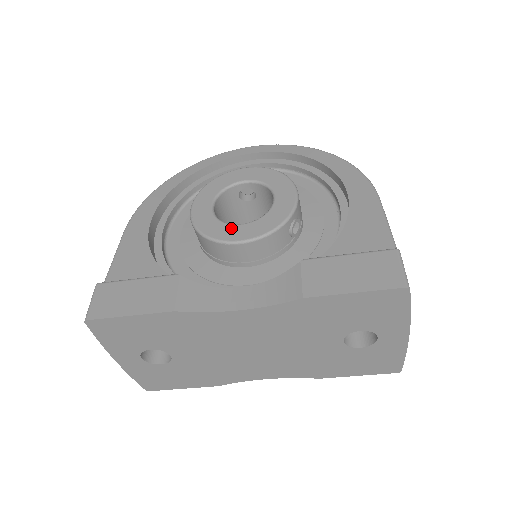
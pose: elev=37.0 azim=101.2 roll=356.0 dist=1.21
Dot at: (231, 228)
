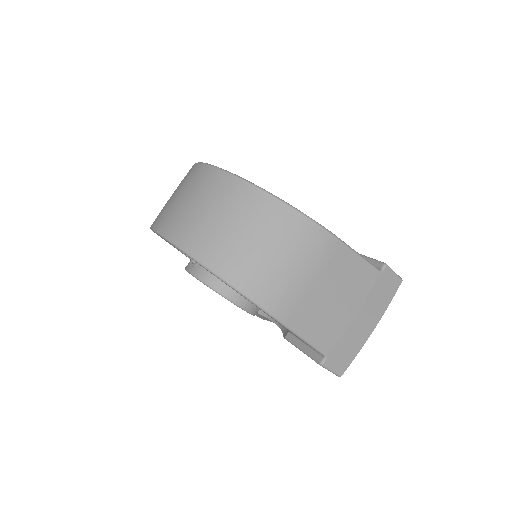
Dot at: occluded
